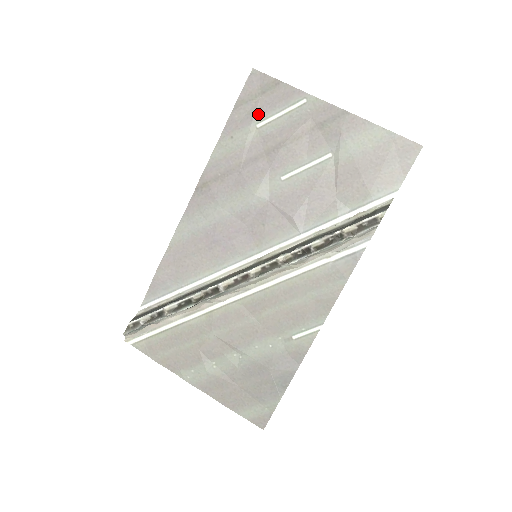
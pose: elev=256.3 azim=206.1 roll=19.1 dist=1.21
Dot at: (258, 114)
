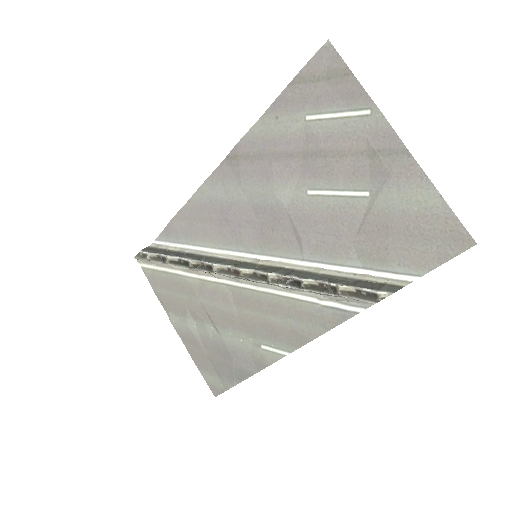
Dot at: (313, 103)
